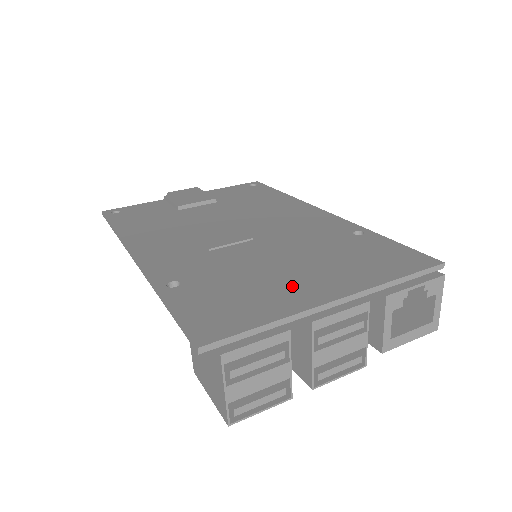
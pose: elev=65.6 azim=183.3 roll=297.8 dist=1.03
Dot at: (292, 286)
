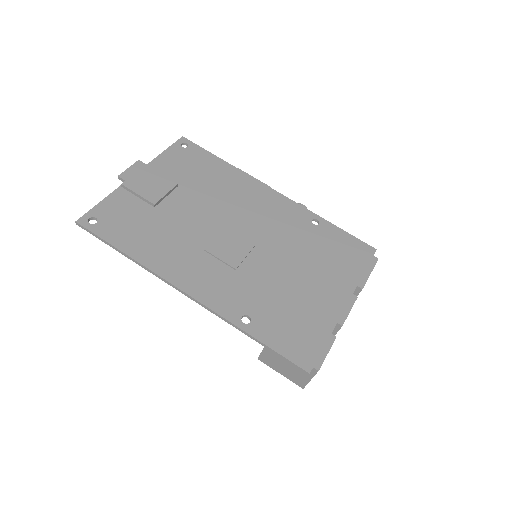
Dot at: (317, 299)
